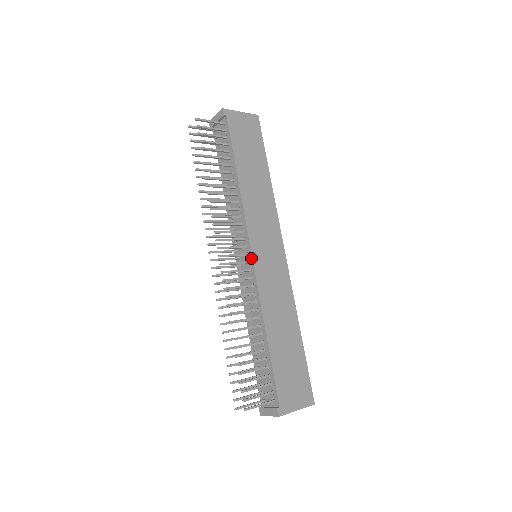
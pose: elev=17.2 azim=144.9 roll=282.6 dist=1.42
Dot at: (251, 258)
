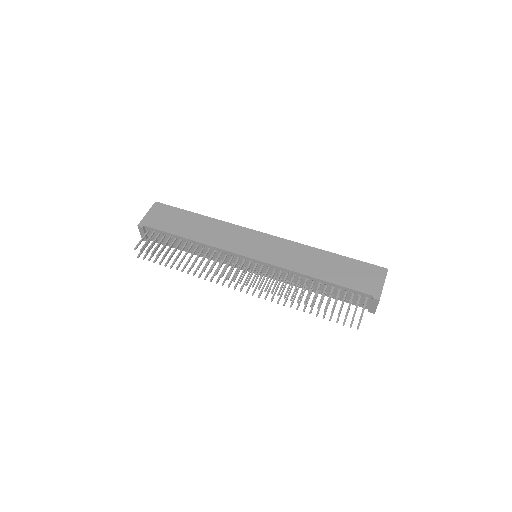
Dot at: (254, 261)
